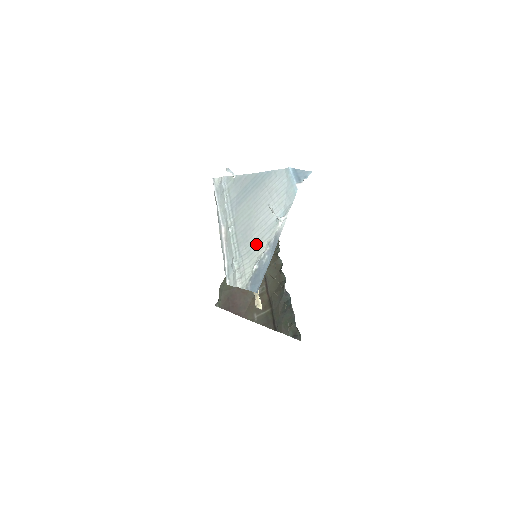
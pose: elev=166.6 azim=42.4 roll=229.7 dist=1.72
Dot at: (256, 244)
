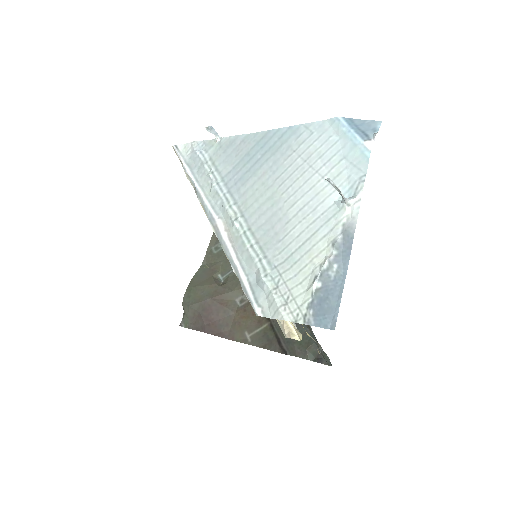
Dot at: (302, 245)
